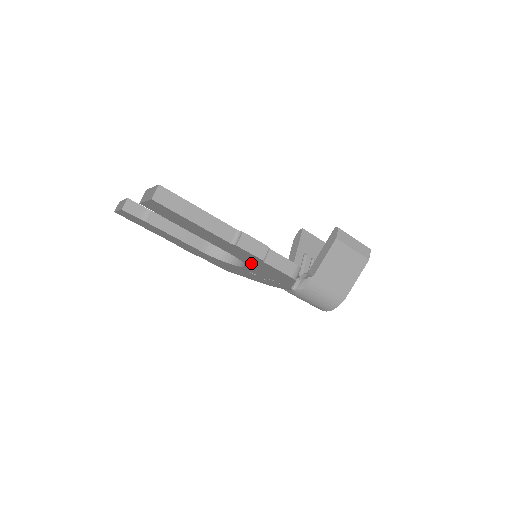
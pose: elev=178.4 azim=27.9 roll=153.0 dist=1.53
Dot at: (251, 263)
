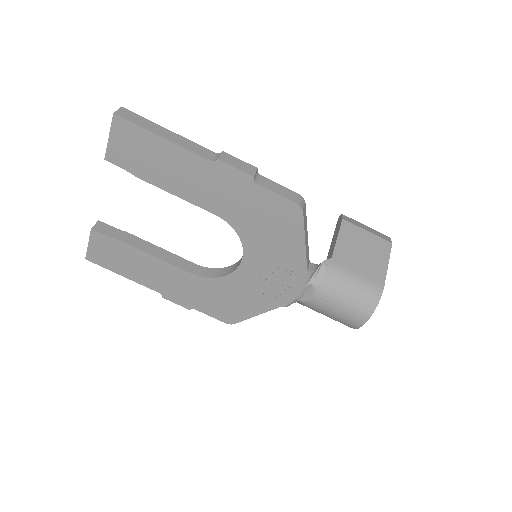
Dot at: (245, 220)
